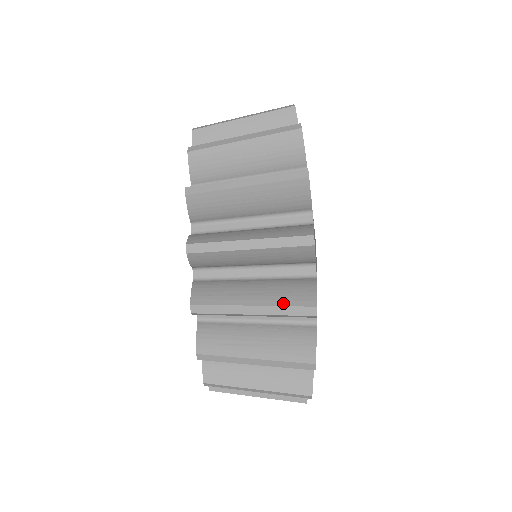
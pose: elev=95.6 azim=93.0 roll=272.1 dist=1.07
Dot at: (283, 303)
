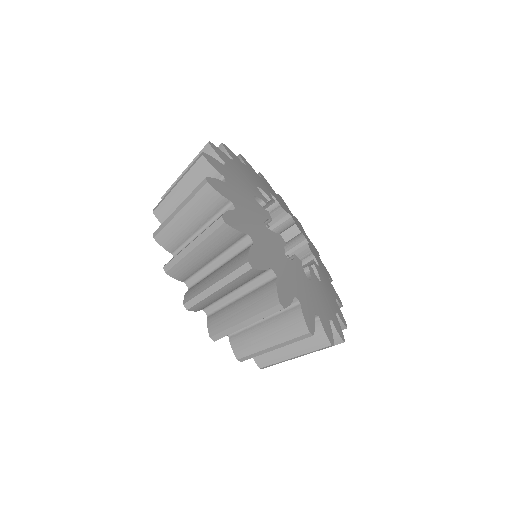
Dot at: (230, 272)
